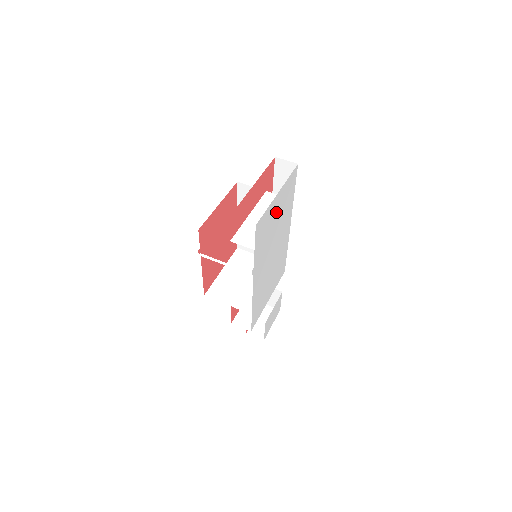
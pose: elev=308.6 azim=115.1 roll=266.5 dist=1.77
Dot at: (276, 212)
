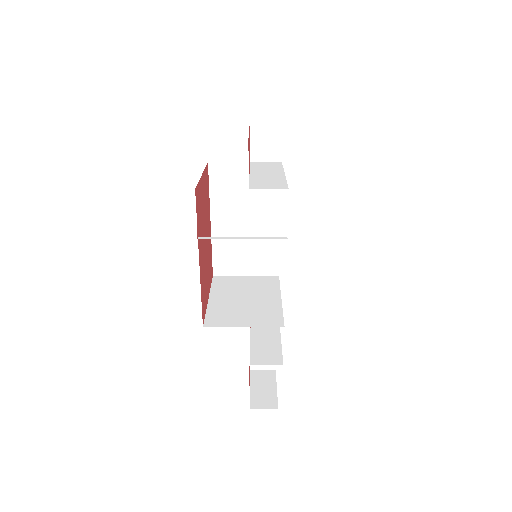
Dot at: occluded
